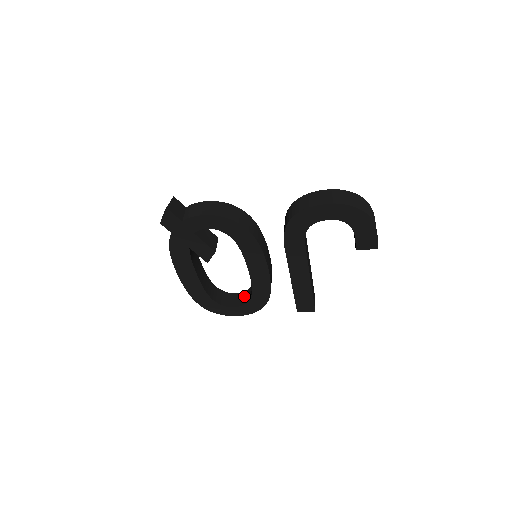
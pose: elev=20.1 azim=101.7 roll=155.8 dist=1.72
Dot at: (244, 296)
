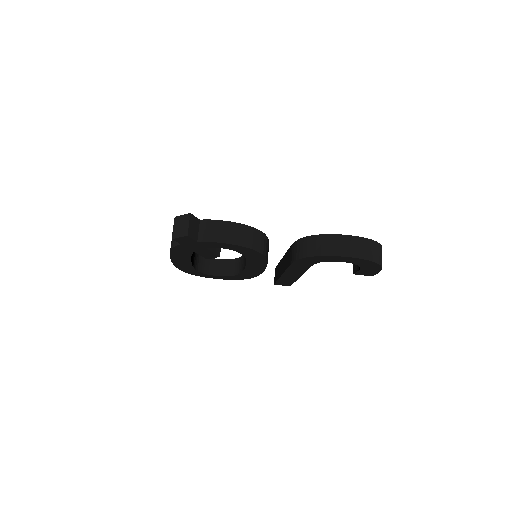
Dot at: (227, 266)
